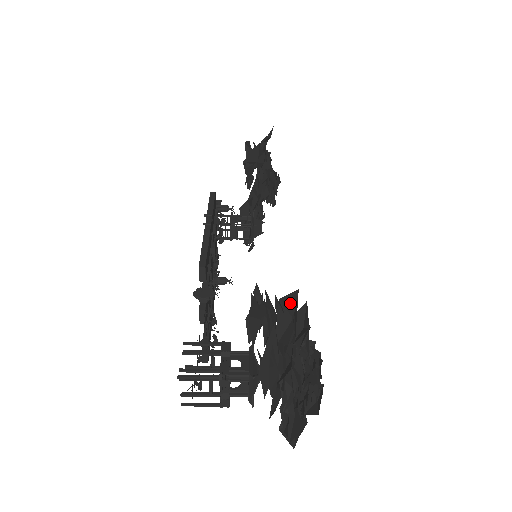
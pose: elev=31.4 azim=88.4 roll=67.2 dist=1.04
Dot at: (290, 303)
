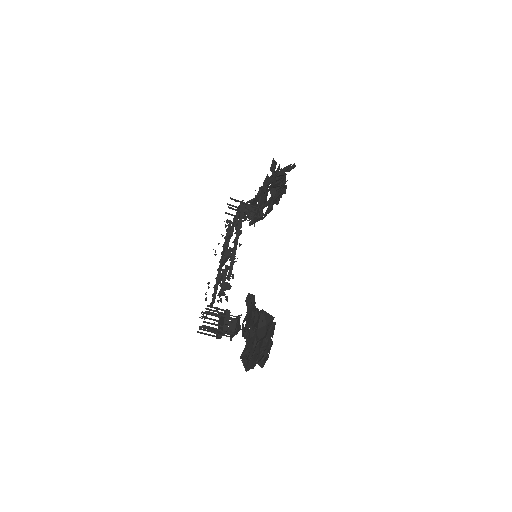
Dot at: (268, 318)
